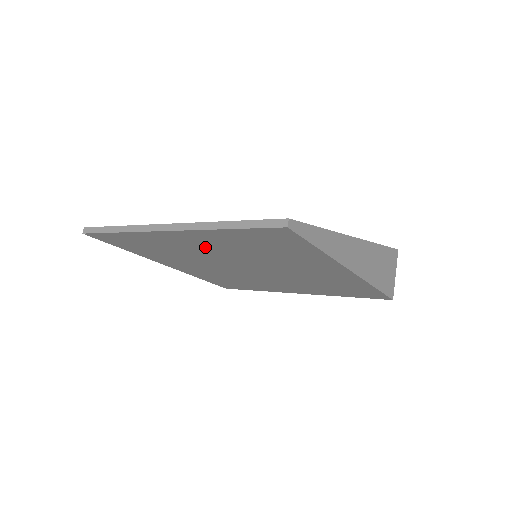
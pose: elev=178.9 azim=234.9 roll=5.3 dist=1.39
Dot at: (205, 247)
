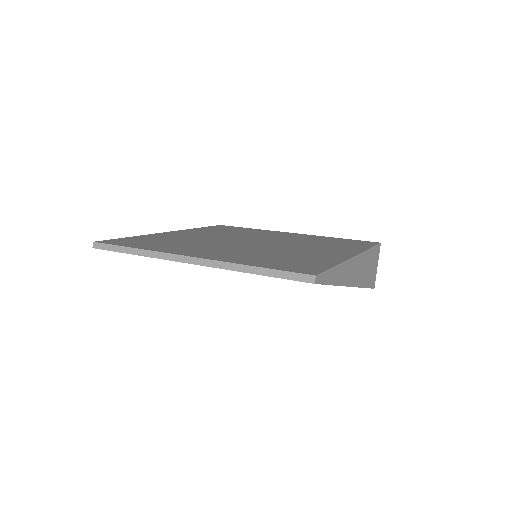
Dot at: occluded
